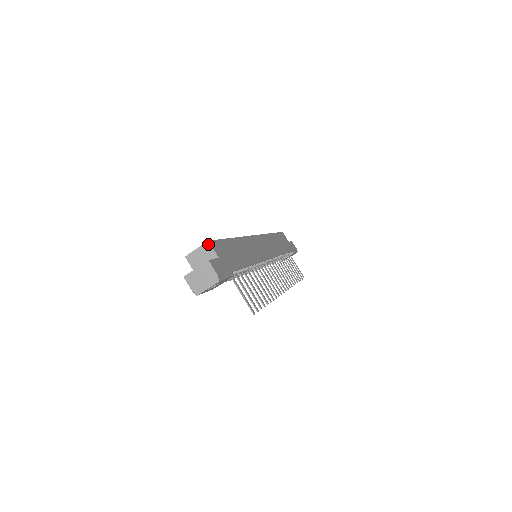
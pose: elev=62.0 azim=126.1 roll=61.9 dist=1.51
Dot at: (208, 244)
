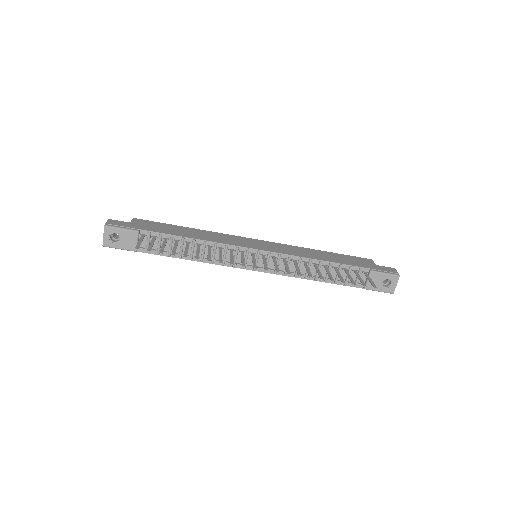
Dot at: occluded
